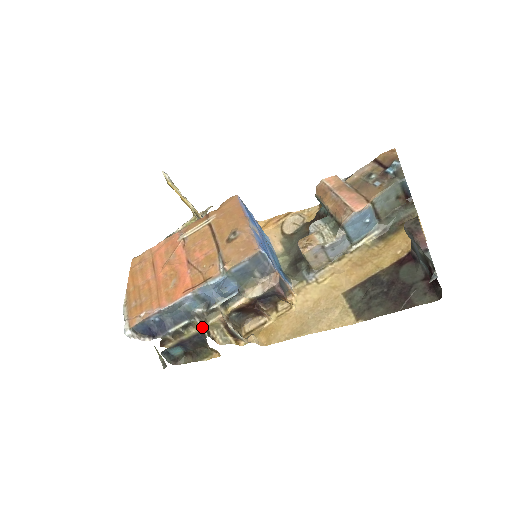
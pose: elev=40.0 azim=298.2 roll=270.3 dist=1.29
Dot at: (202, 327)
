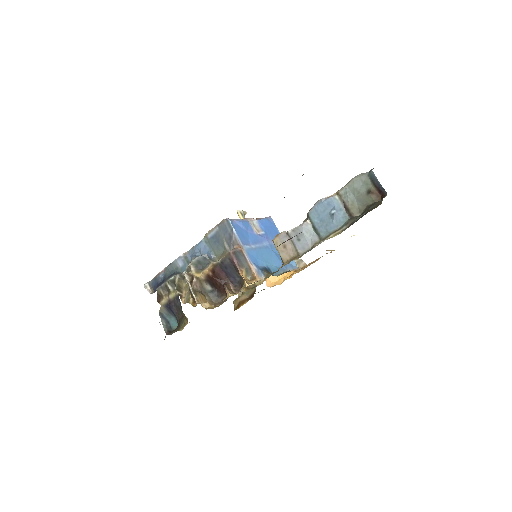
Dot at: (177, 281)
